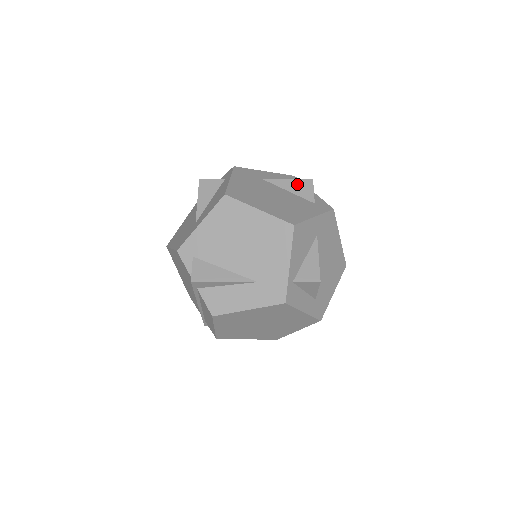
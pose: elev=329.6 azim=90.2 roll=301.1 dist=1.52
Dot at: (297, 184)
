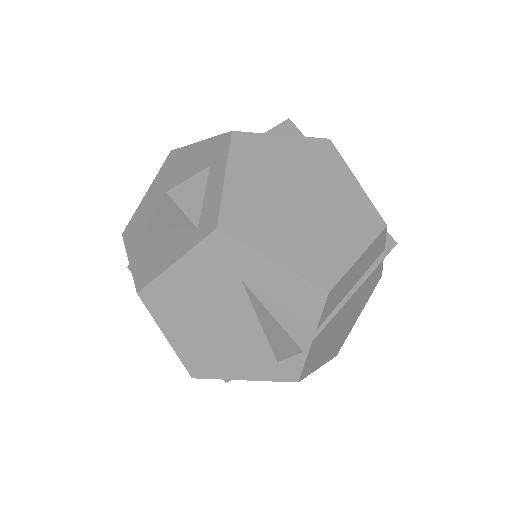
Dot at: (278, 332)
